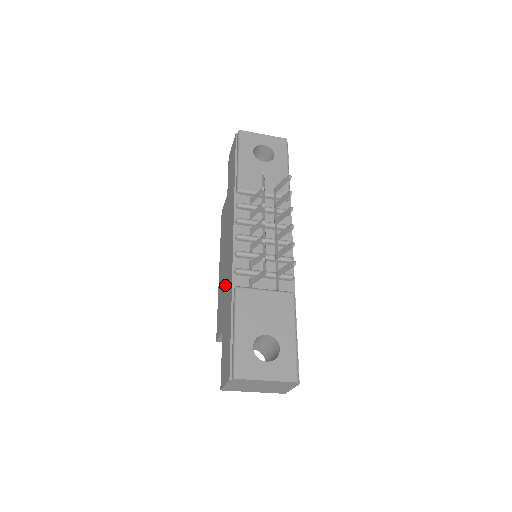
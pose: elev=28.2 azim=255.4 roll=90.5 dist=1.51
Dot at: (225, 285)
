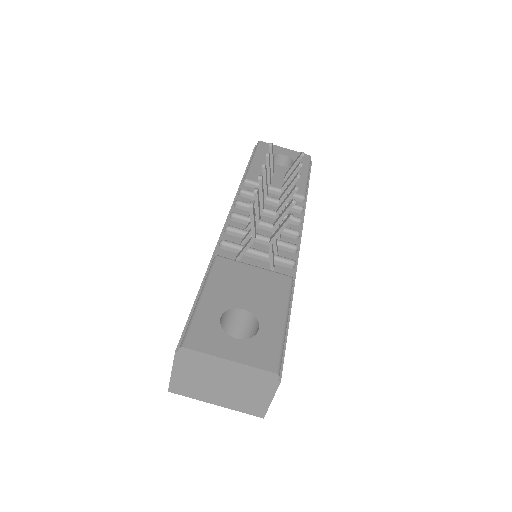
Dot at: occluded
